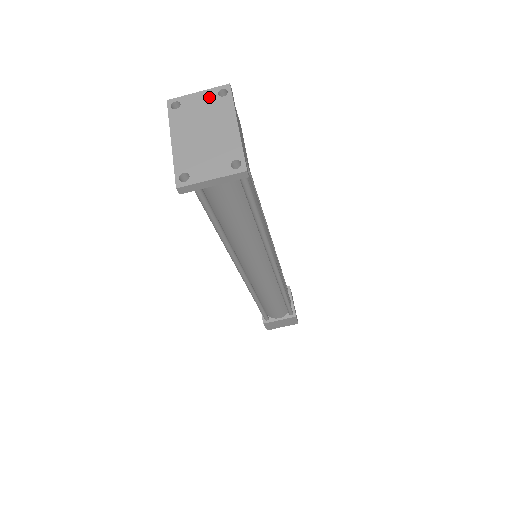
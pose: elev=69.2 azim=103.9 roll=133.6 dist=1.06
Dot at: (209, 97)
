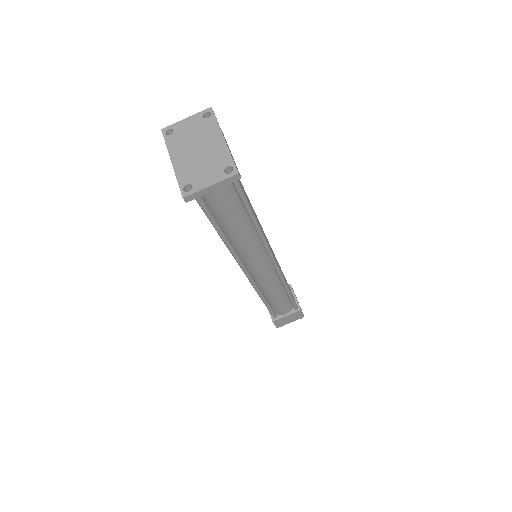
Dot at: (196, 121)
